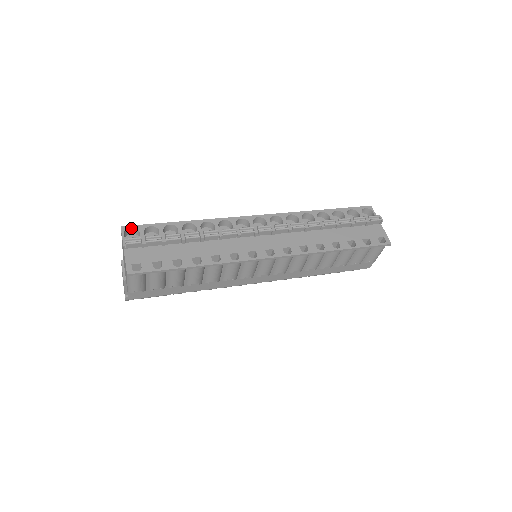
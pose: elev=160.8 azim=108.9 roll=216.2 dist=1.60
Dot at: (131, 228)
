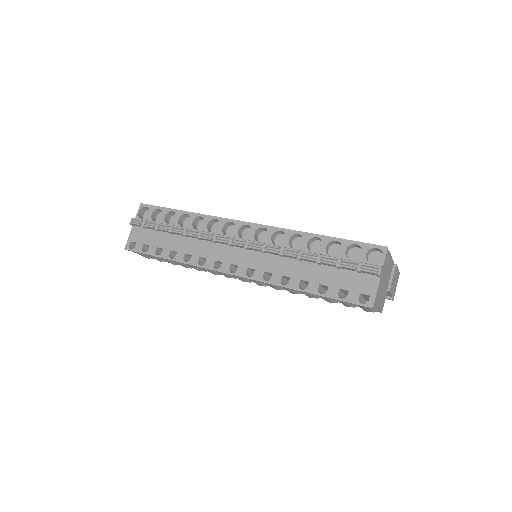
Dot at: (147, 206)
